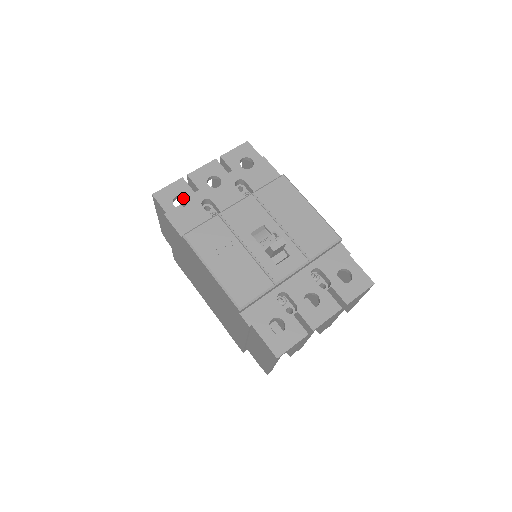
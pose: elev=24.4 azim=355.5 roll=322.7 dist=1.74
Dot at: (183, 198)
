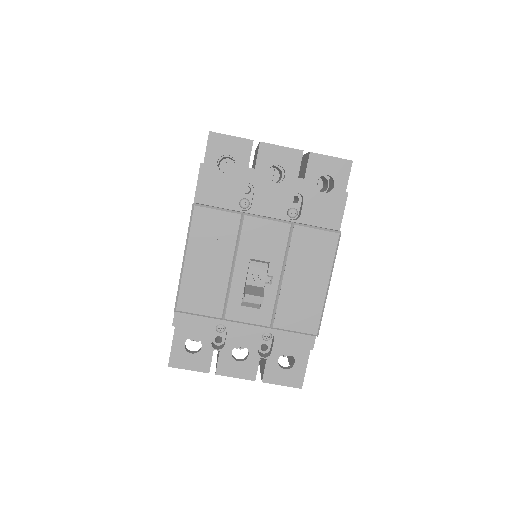
Dot at: (235, 160)
